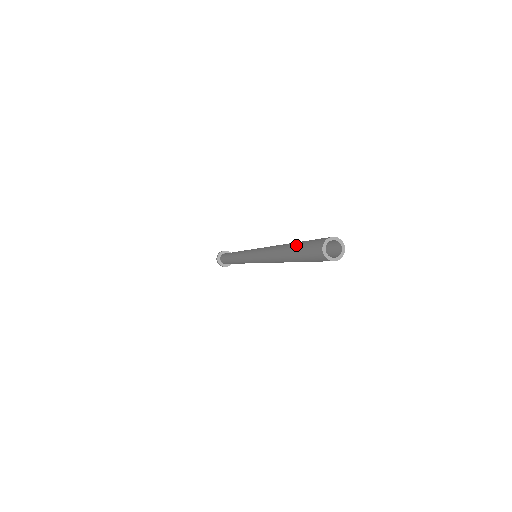
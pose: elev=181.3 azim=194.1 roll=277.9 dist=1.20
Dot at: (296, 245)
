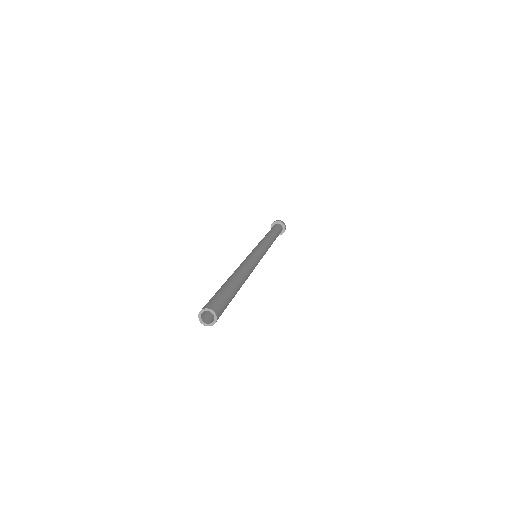
Dot at: (222, 287)
